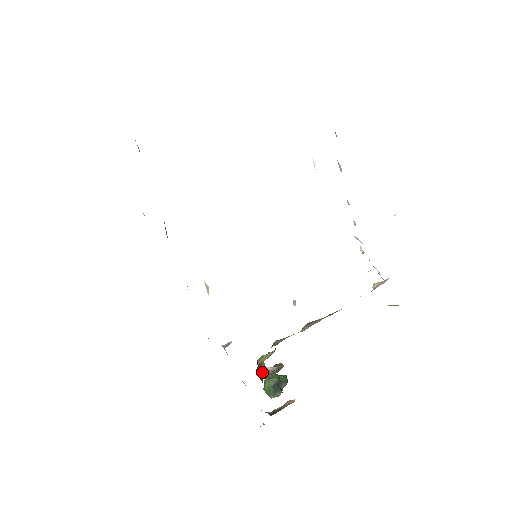
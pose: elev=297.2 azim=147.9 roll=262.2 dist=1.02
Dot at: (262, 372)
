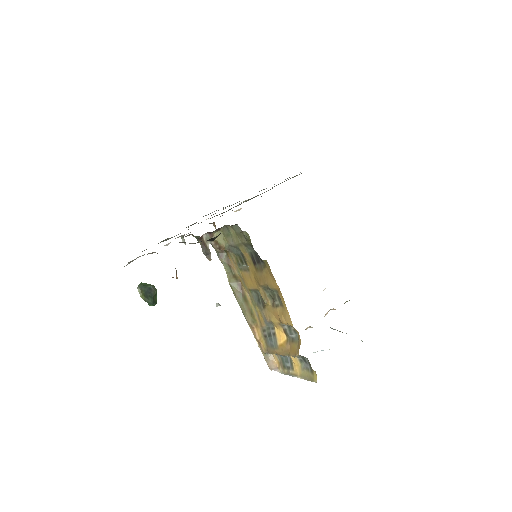
Dot at: (205, 239)
